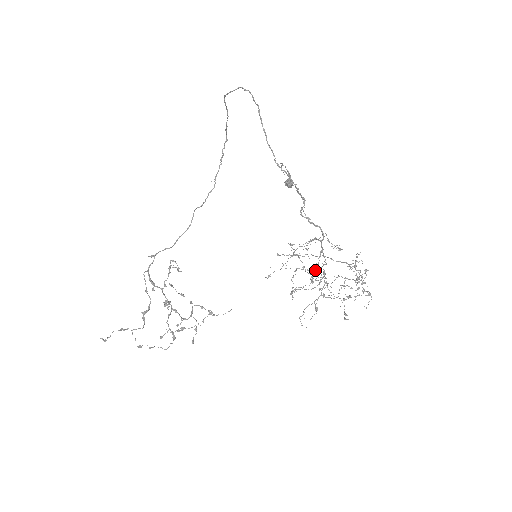
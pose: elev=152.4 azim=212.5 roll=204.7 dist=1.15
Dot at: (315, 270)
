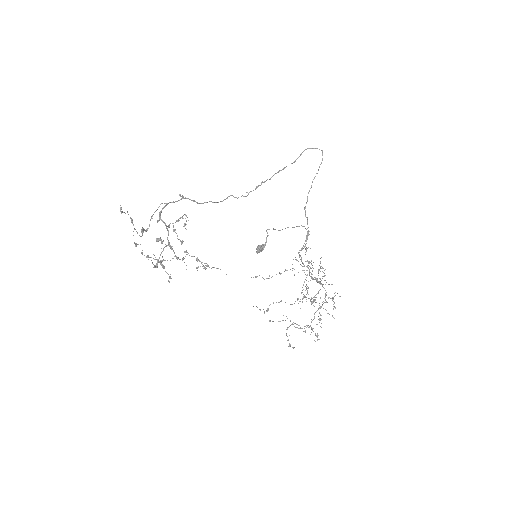
Dot at: occluded
